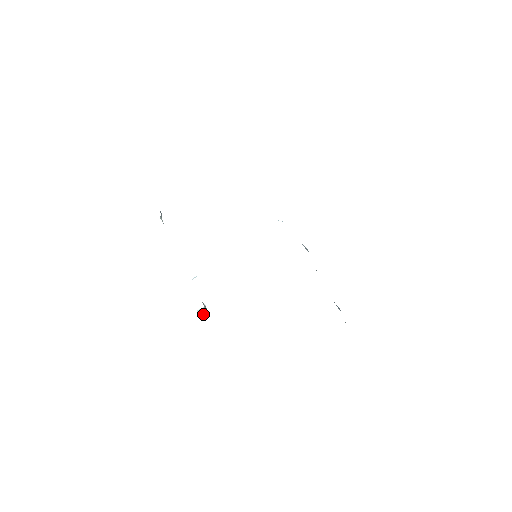
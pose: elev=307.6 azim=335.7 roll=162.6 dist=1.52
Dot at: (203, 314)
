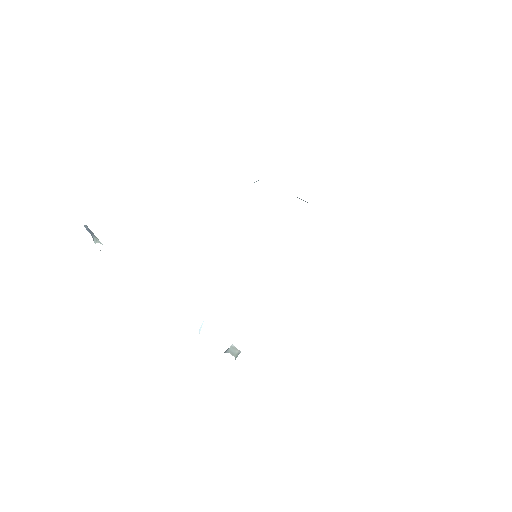
Dot at: occluded
